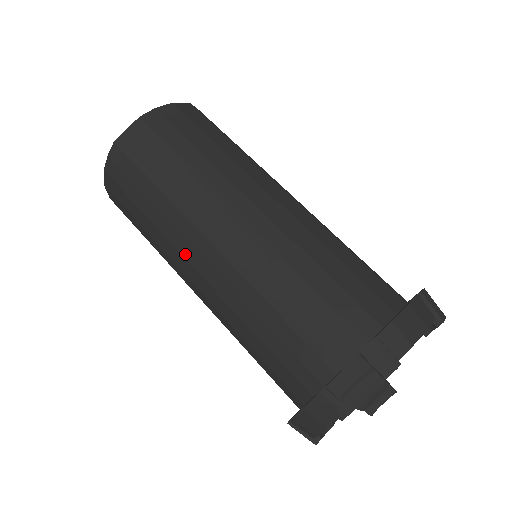
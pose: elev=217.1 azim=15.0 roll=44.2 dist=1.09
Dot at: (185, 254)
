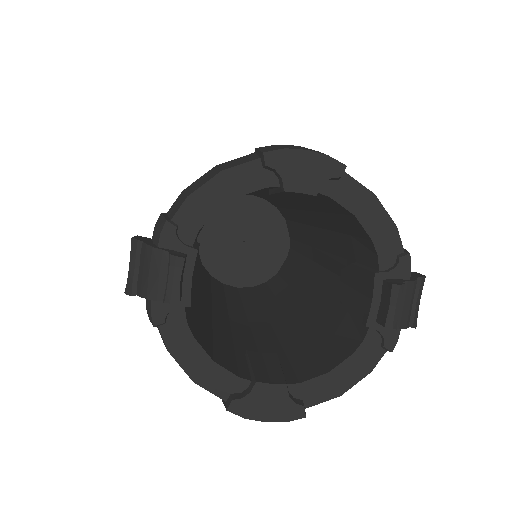
Dot at: occluded
